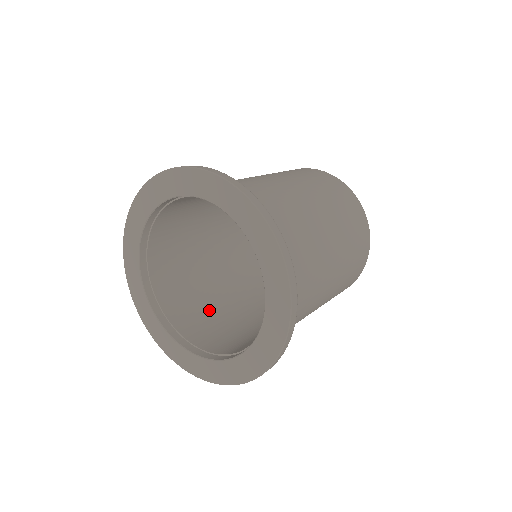
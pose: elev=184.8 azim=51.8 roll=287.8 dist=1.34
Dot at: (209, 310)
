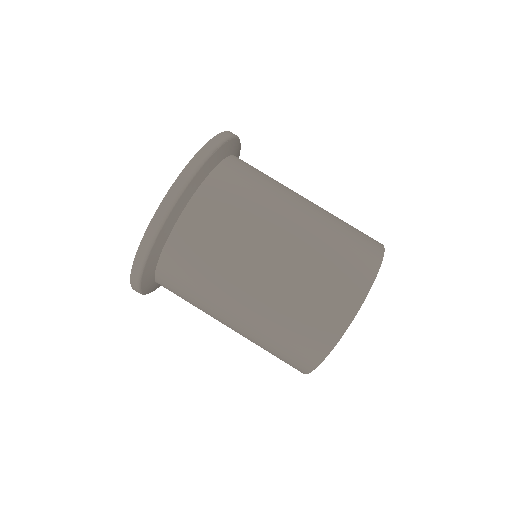
Dot at: occluded
